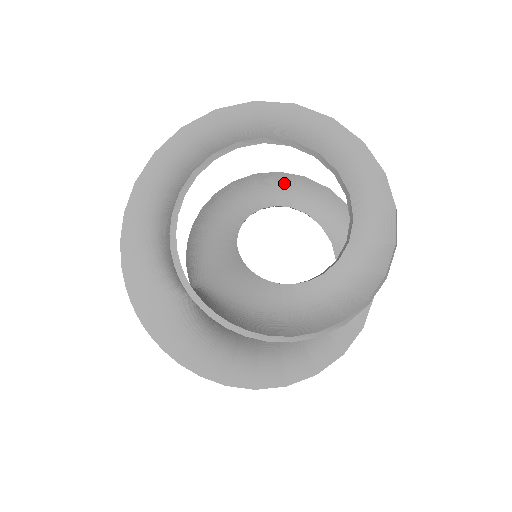
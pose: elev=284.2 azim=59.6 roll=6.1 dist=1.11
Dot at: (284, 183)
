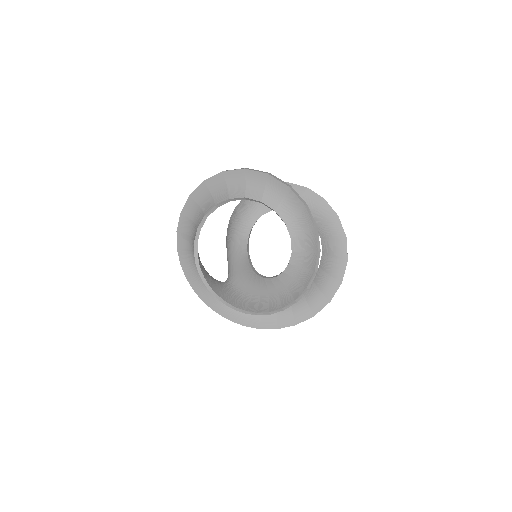
Dot at: occluded
